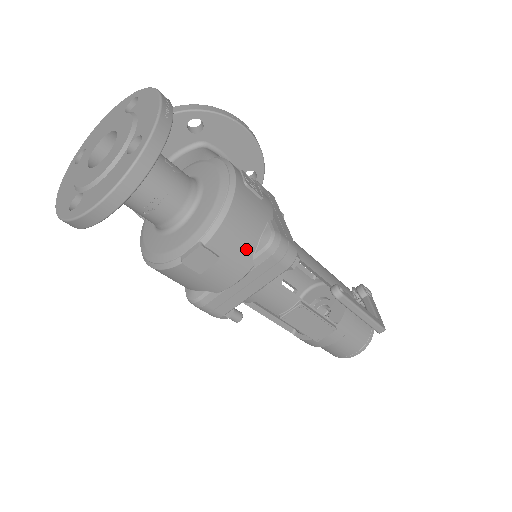
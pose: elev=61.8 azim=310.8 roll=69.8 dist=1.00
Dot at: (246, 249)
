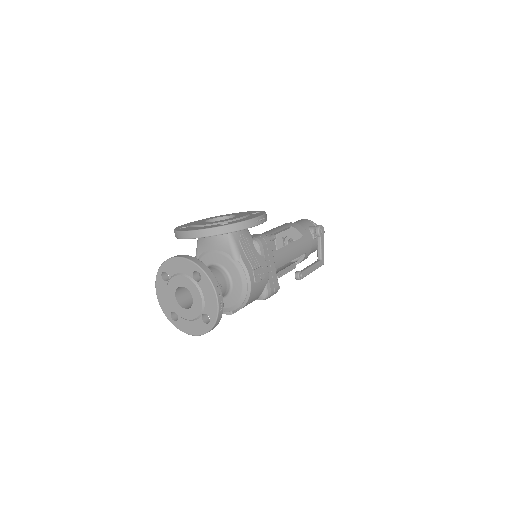
Dot at: occluded
